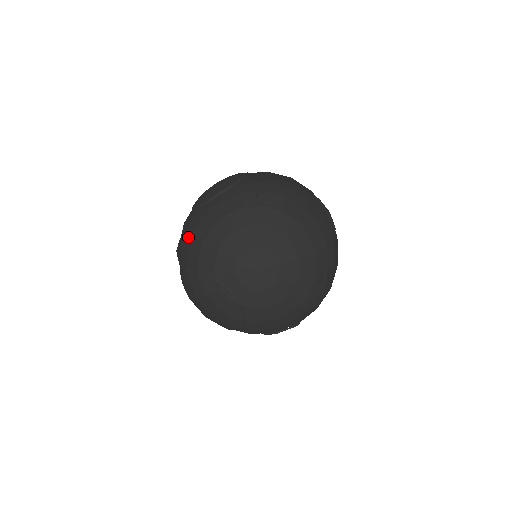
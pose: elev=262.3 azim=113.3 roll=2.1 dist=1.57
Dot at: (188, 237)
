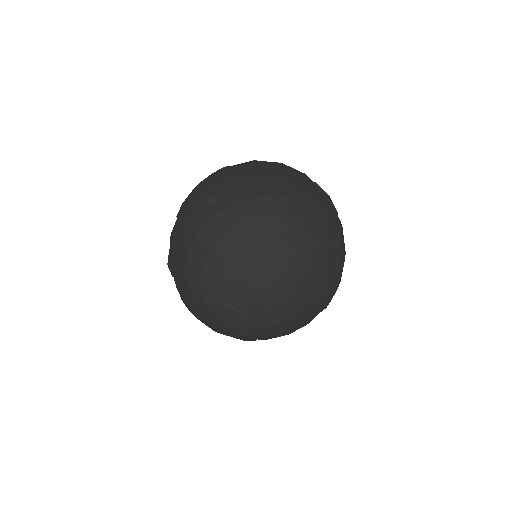
Dot at: (182, 257)
